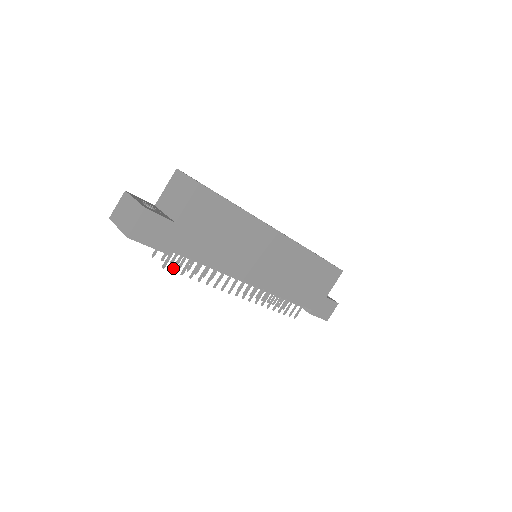
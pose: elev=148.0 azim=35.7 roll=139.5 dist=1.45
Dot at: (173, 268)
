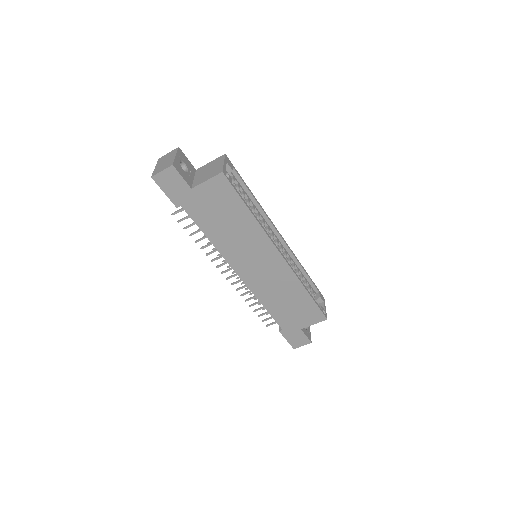
Dot at: (179, 220)
